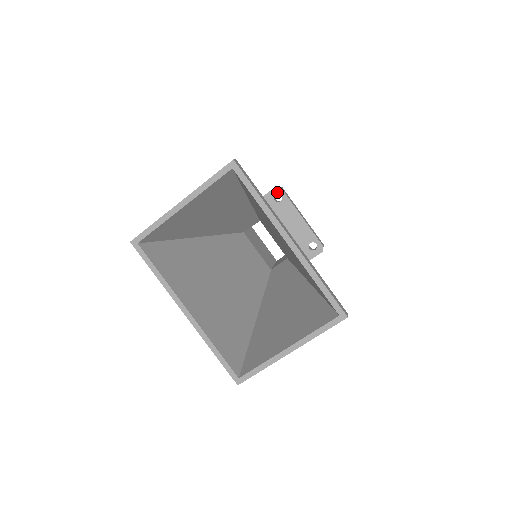
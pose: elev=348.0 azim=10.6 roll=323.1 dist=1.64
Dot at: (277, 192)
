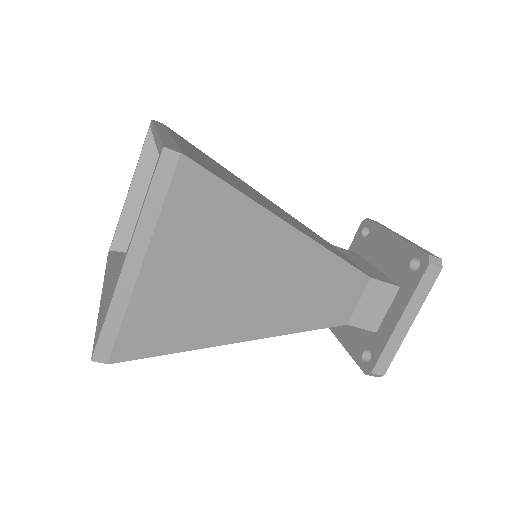
Dot at: (364, 226)
